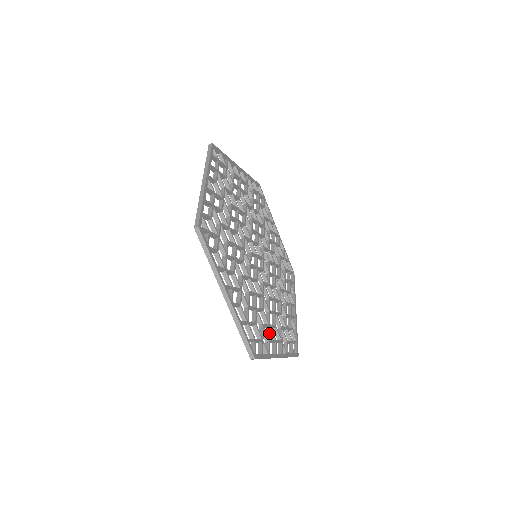
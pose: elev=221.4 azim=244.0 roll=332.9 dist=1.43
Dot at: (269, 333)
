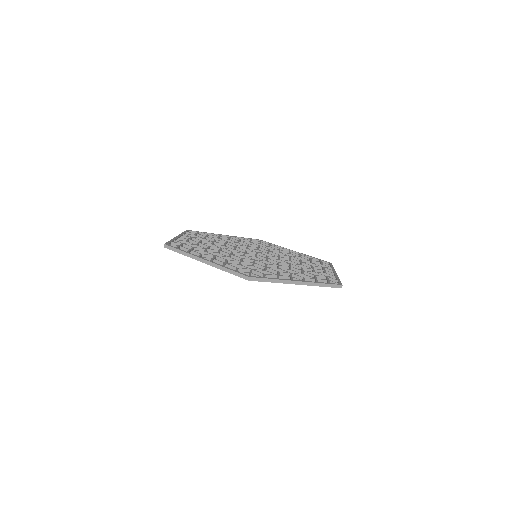
Dot at: occluded
